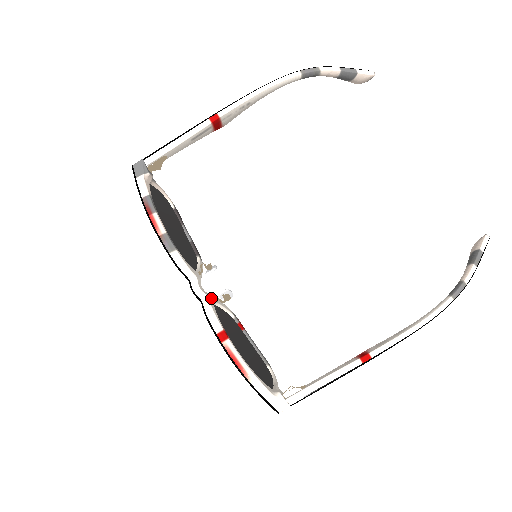
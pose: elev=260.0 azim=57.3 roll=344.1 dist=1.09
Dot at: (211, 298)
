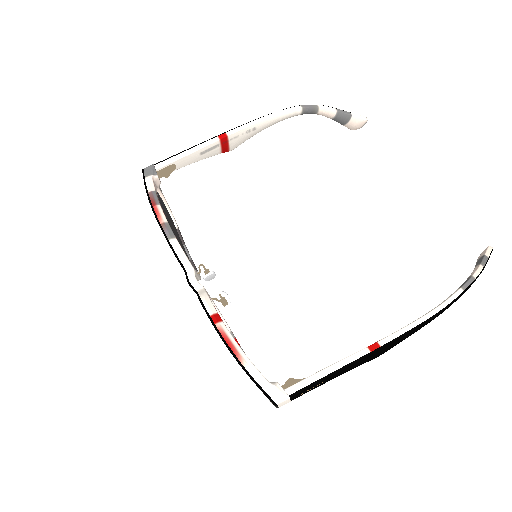
Dot at: (207, 292)
